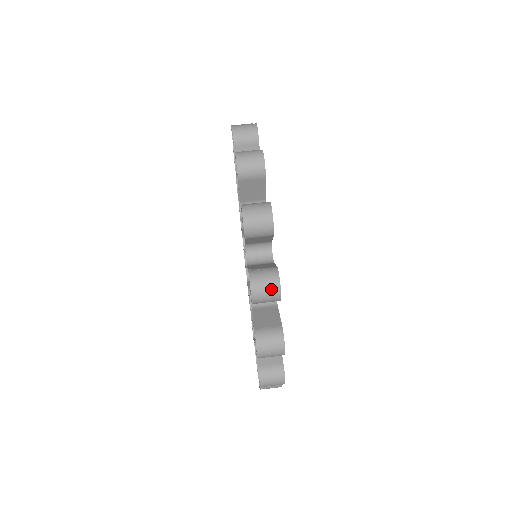
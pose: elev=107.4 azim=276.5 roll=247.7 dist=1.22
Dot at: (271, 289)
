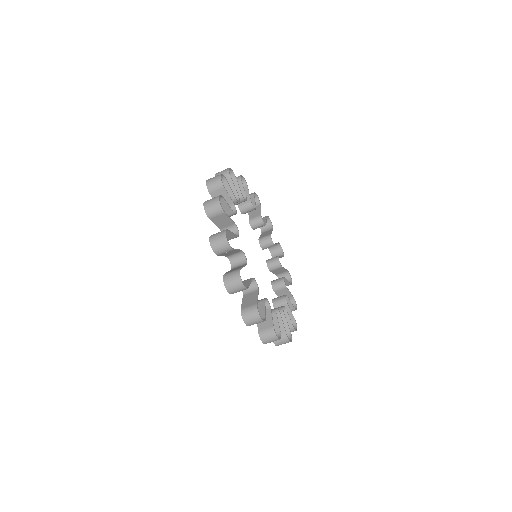
Dot at: occluded
